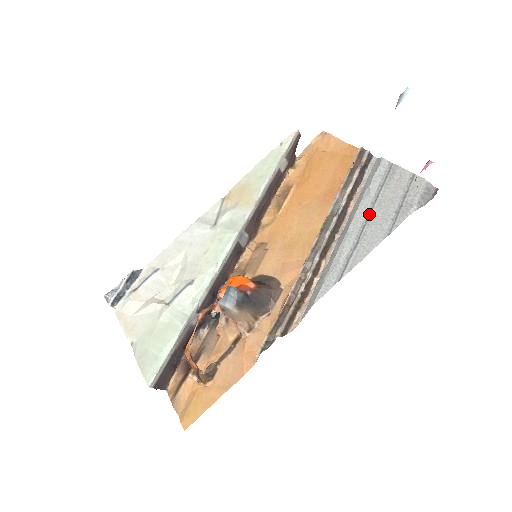
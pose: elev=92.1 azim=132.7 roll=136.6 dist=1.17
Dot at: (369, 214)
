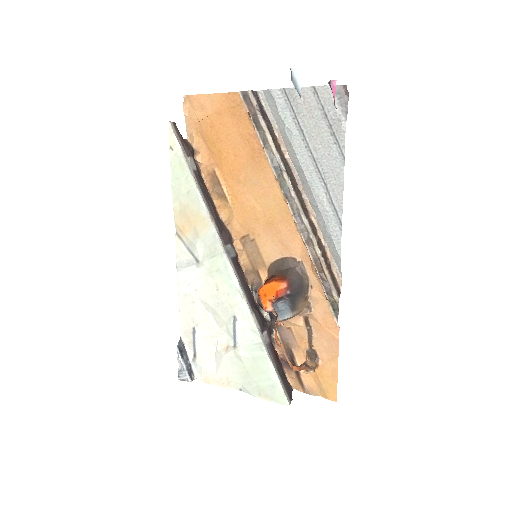
Dot at: (310, 152)
